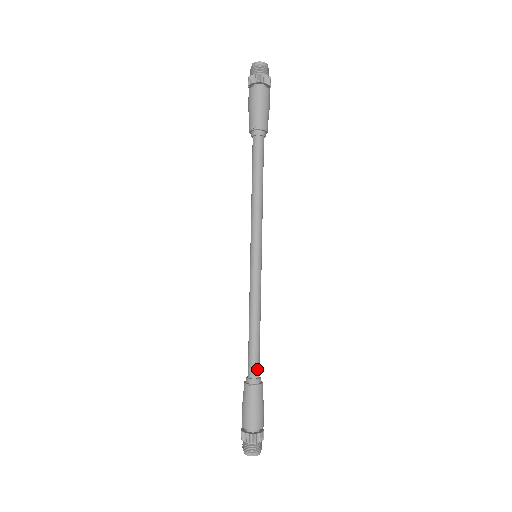
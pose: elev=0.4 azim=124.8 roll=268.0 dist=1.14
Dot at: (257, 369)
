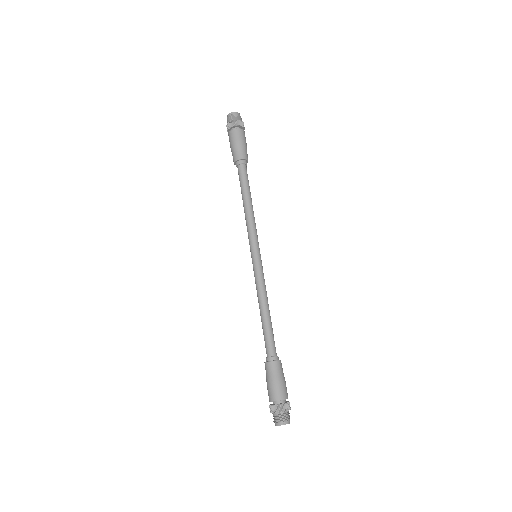
Dot at: (275, 348)
